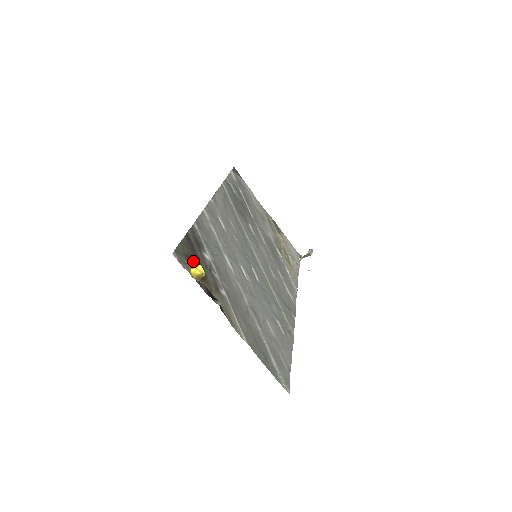
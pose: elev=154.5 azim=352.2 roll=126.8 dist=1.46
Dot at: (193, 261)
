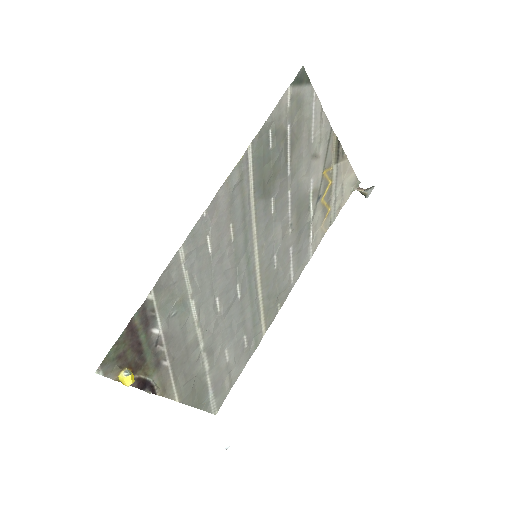
Dot at: (129, 356)
